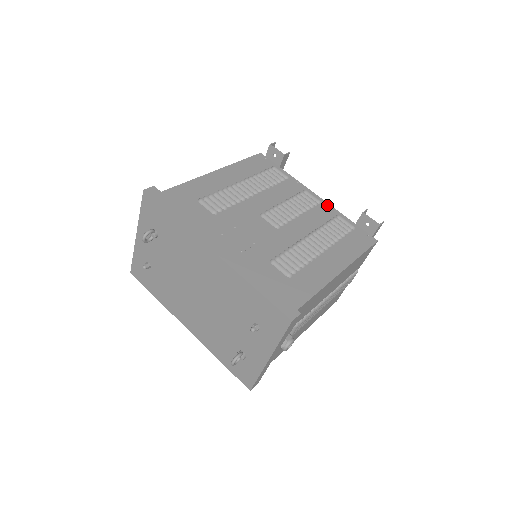
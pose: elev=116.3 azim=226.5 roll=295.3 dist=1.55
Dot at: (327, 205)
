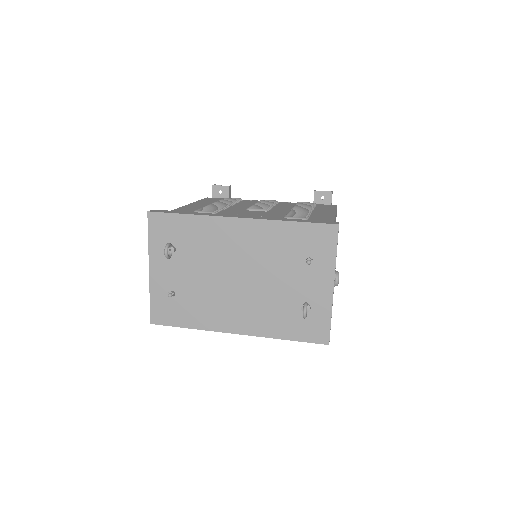
Dot at: (284, 202)
